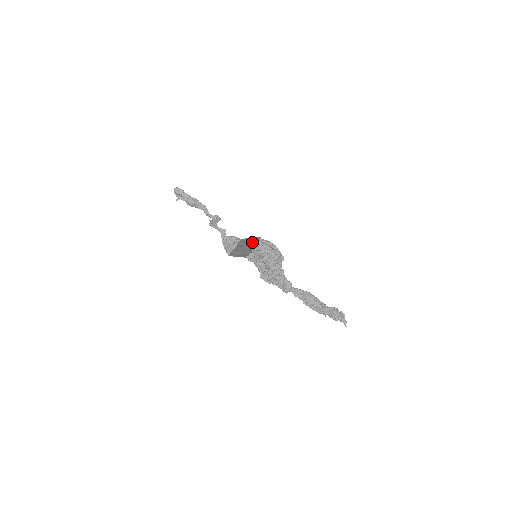
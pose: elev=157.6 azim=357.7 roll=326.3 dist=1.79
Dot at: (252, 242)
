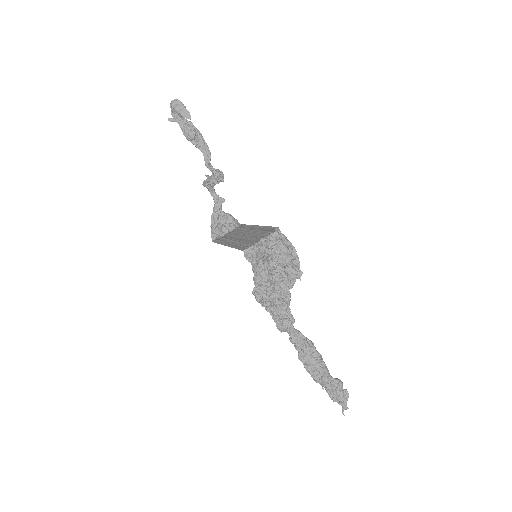
Dot at: (260, 231)
